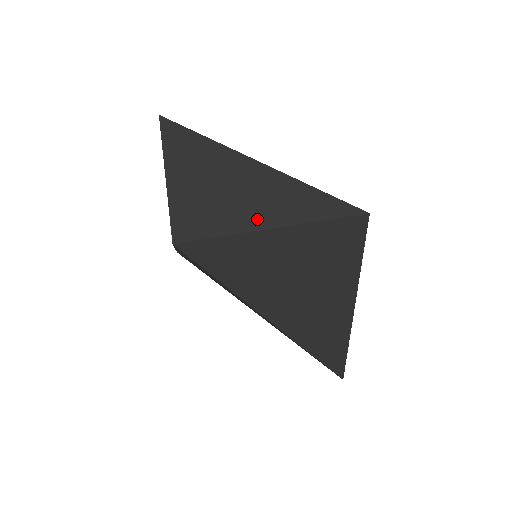
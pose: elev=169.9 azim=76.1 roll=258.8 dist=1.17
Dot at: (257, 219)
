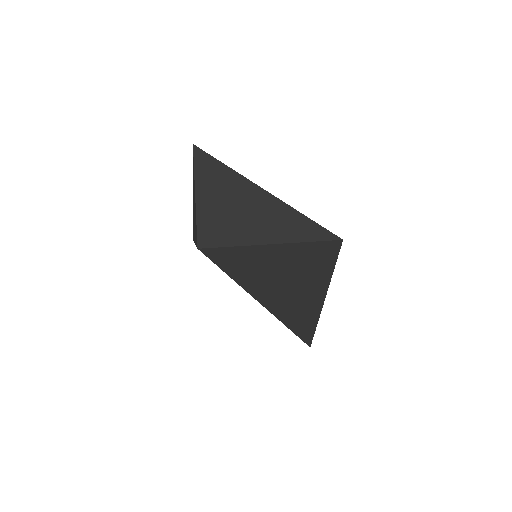
Dot at: (261, 236)
